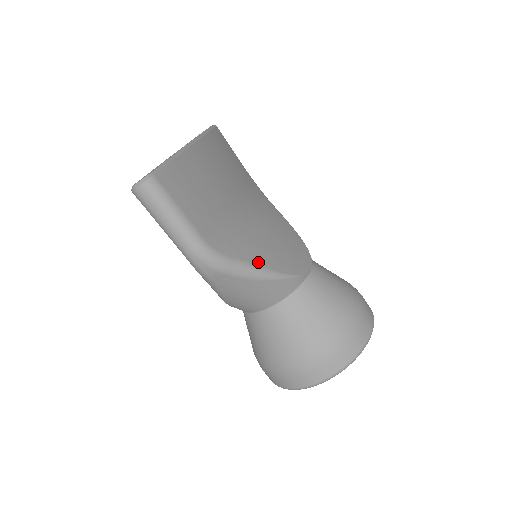
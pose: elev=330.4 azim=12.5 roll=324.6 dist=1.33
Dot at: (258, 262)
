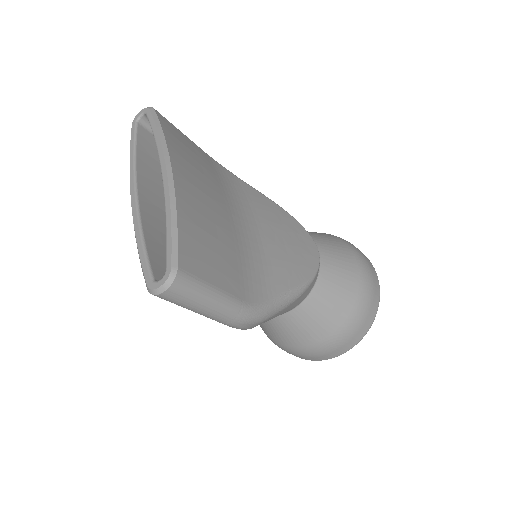
Dot at: (287, 285)
